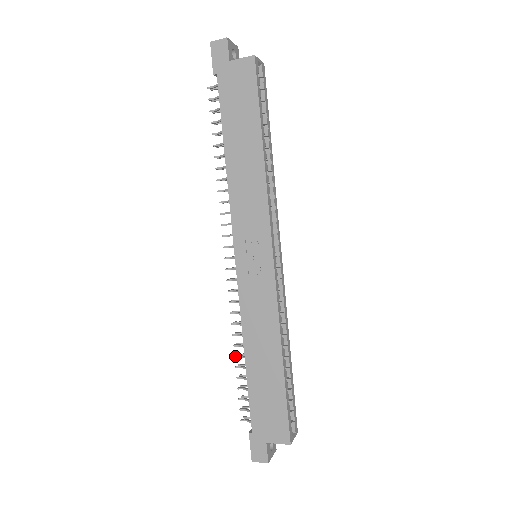
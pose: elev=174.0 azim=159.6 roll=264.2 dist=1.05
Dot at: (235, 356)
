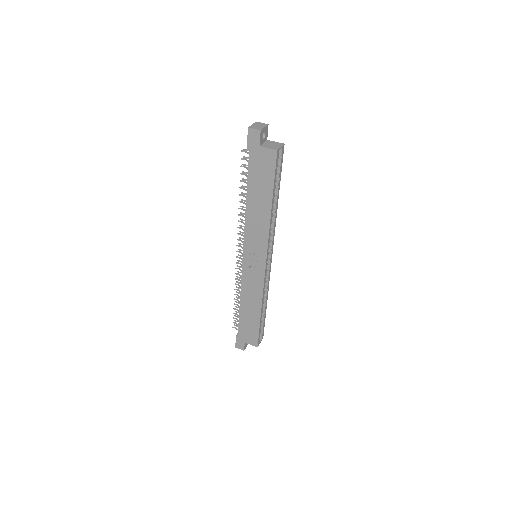
Dot at: (234, 299)
